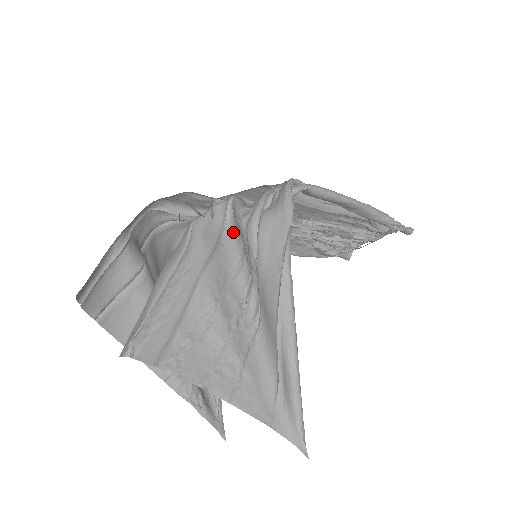
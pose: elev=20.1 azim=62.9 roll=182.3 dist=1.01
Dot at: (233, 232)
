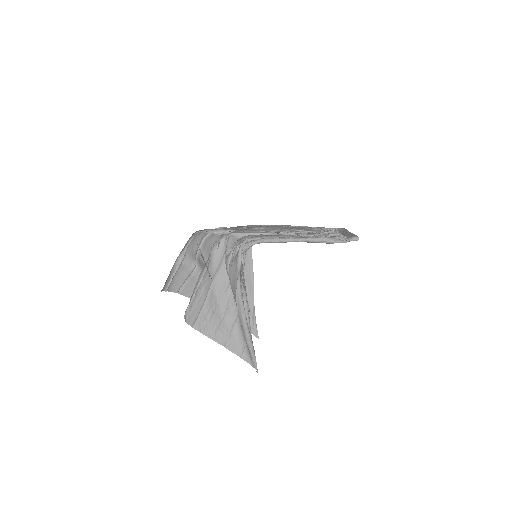
Dot at: occluded
